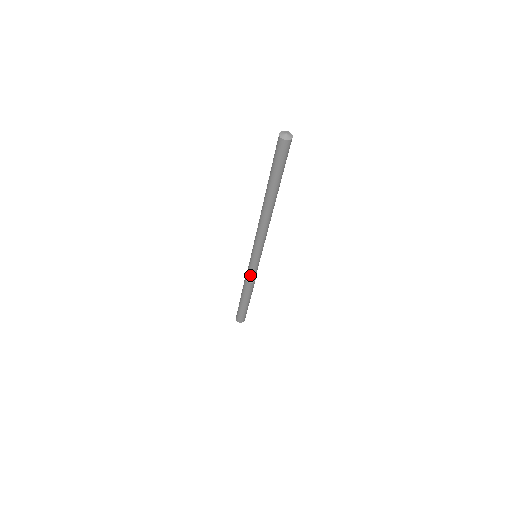
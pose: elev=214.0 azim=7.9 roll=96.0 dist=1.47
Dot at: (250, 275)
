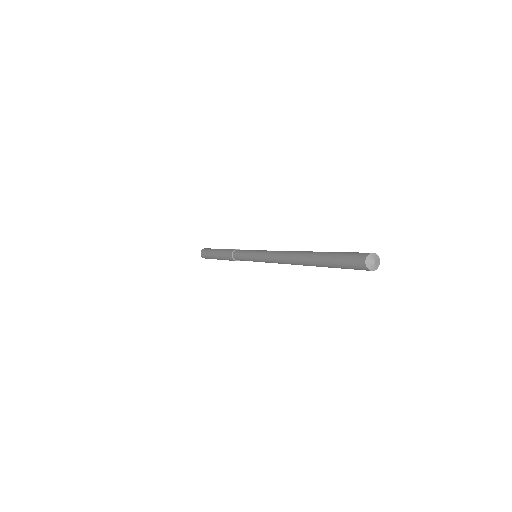
Dot at: occluded
